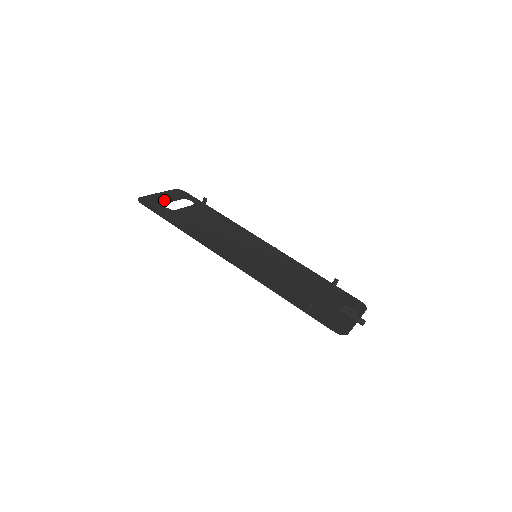
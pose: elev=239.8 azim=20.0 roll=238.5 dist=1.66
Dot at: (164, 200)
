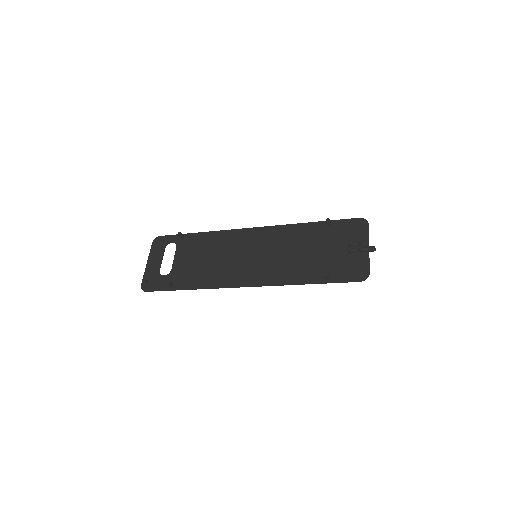
Dot at: (156, 268)
